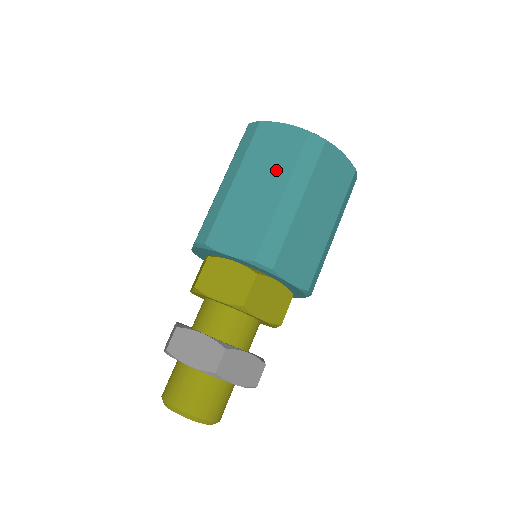
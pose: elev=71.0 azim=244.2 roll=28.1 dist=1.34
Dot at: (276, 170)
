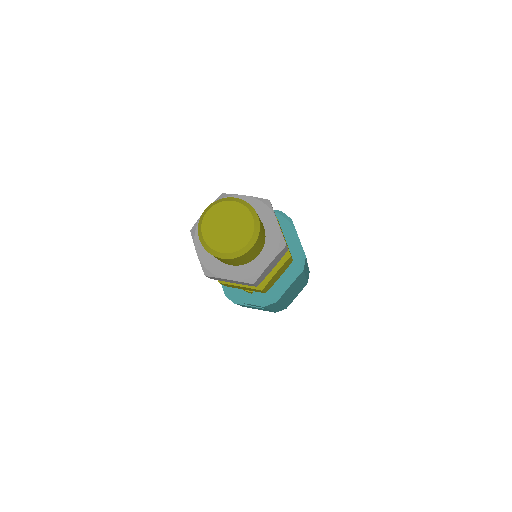
Dot at: occluded
